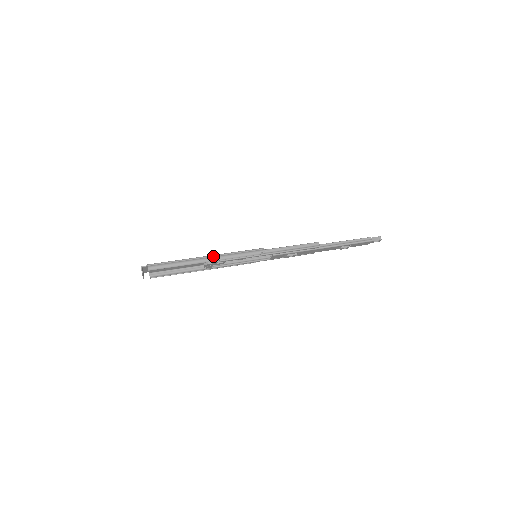
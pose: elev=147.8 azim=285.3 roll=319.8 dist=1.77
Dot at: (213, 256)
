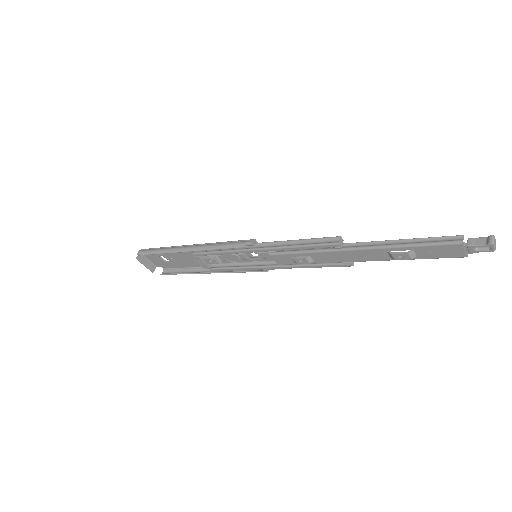
Dot at: (196, 245)
